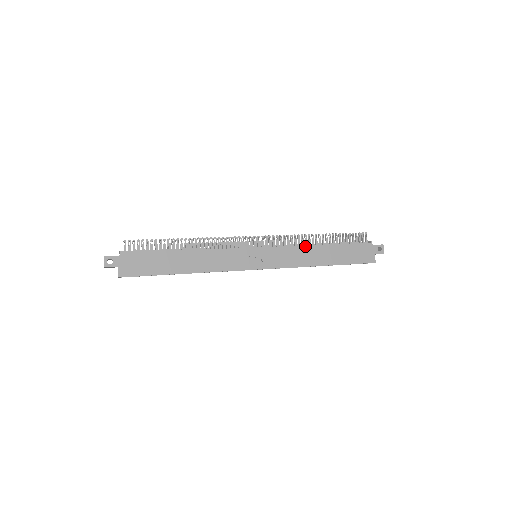
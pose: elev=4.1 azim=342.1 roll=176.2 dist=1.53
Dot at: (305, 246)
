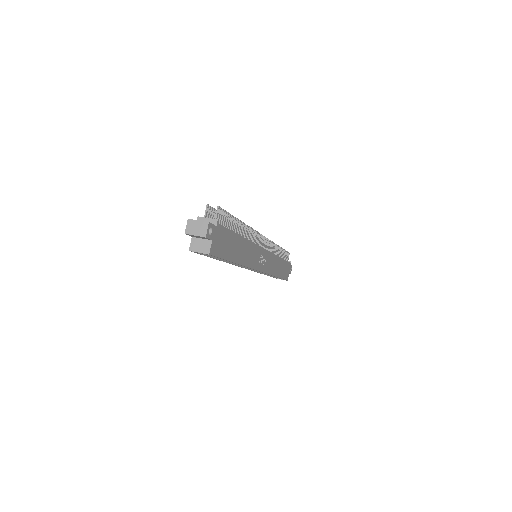
Dot at: (277, 256)
